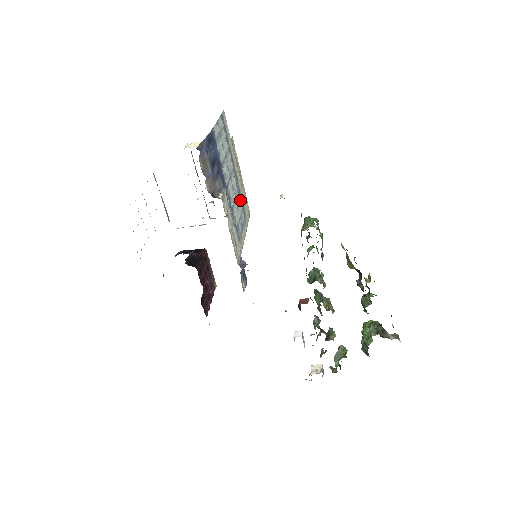
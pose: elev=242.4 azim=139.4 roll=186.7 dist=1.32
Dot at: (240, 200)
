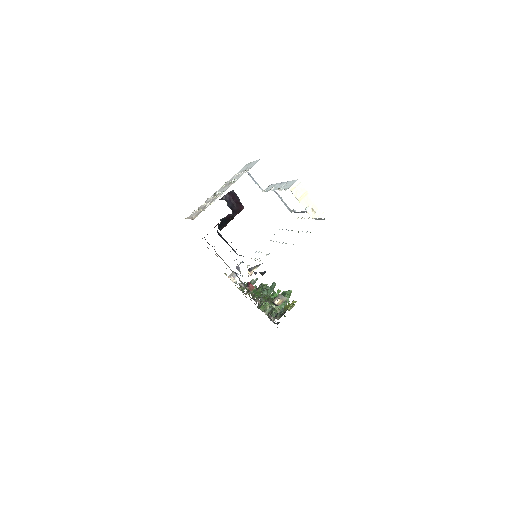
Dot at: occluded
